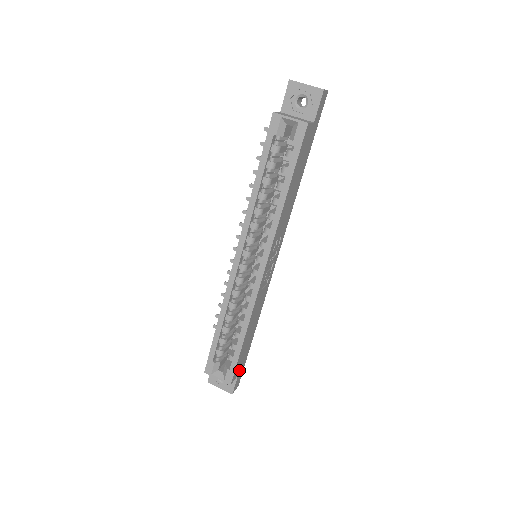
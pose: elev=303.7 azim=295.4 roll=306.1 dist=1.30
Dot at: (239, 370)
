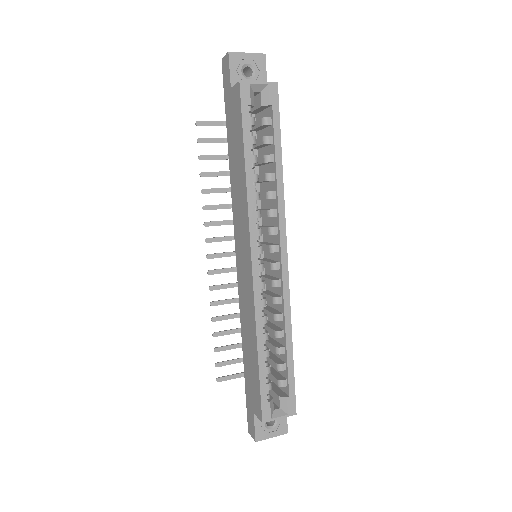
Dot at: occluded
